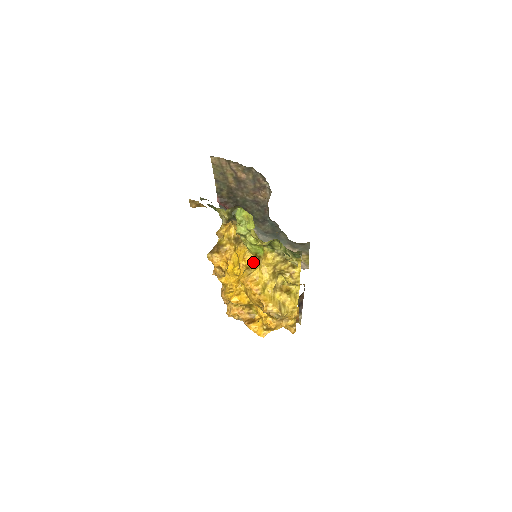
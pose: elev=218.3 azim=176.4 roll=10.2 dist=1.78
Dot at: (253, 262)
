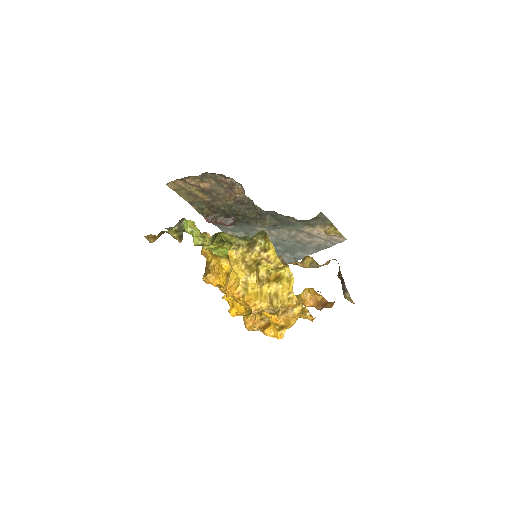
Dot at: (230, 266)
